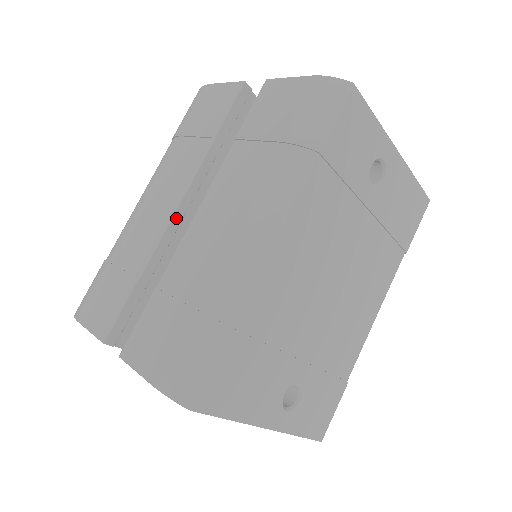
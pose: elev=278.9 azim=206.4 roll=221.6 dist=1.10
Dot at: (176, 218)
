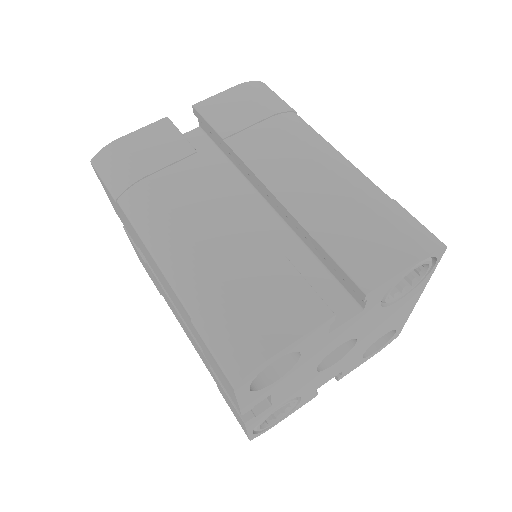
Dot at: (244, 209)
